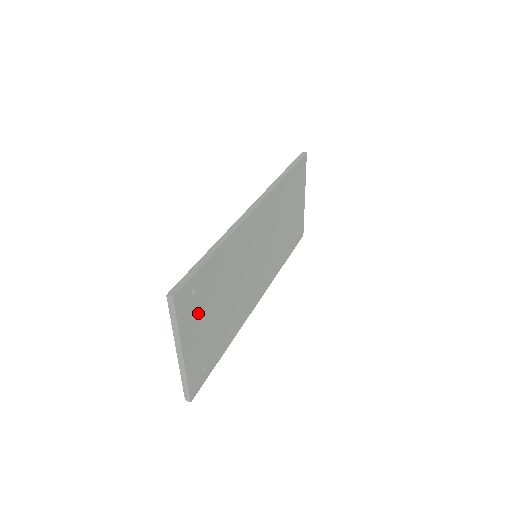
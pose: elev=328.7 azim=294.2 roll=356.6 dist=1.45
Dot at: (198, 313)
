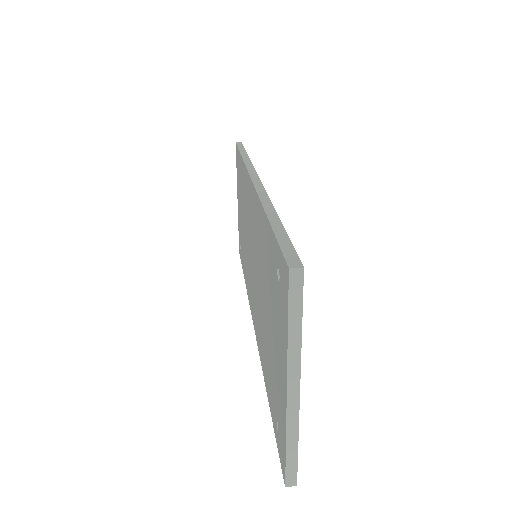
Dot at: occluded
